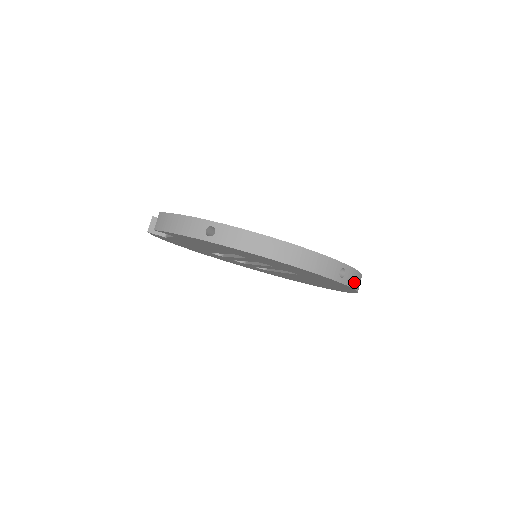
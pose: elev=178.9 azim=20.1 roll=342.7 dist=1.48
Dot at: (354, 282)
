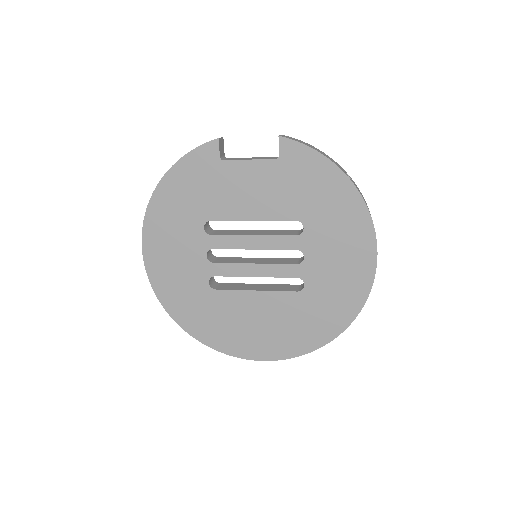
Dot at: occluded
